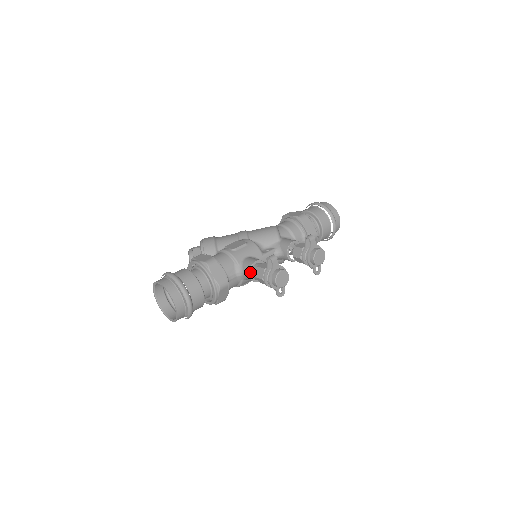
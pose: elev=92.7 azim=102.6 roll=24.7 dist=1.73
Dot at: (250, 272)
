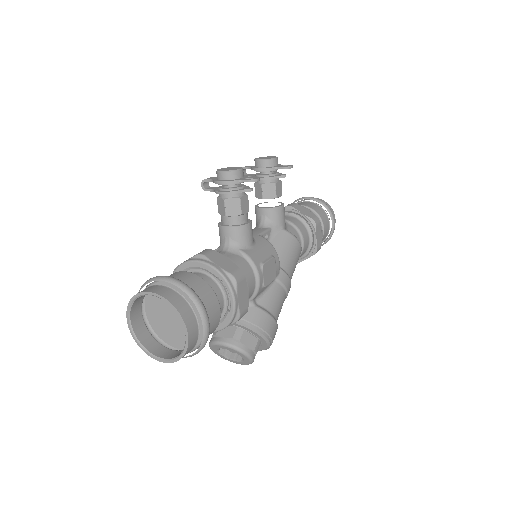
Dot at: (223, 226)
